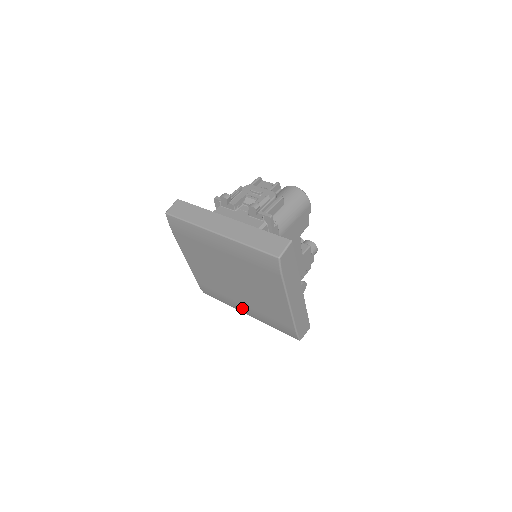
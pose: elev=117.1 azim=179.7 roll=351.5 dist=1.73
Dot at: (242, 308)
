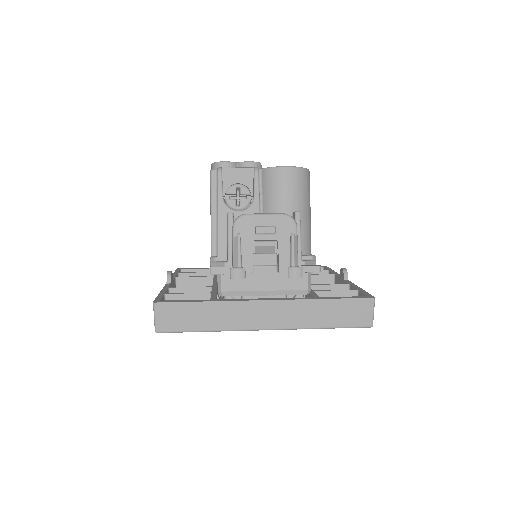
Dot at: occluded
